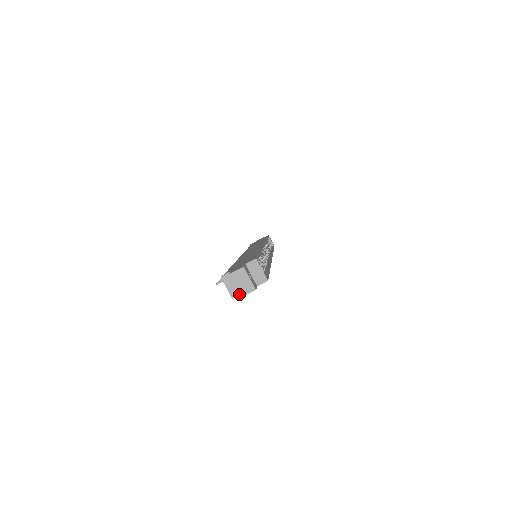
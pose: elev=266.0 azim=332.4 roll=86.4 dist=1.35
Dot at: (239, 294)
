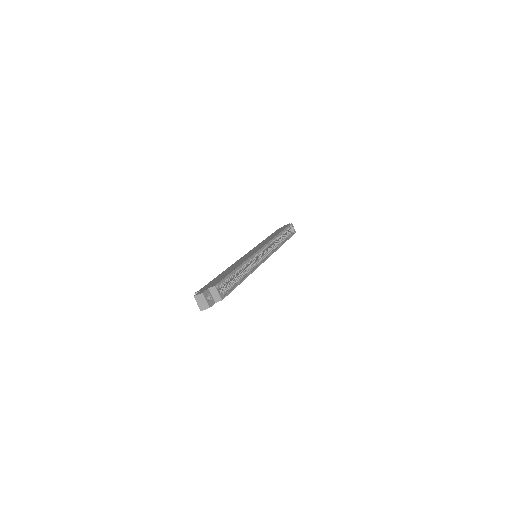
Dot at: (200, 309)
